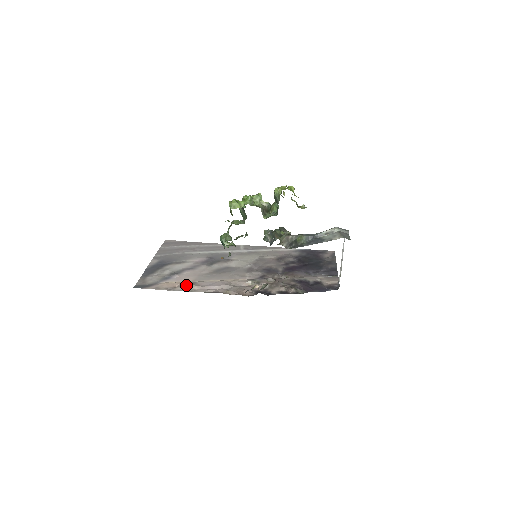
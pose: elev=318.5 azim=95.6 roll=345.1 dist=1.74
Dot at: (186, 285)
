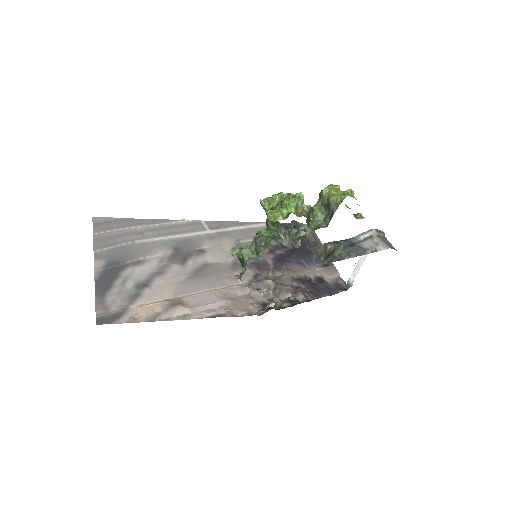
Dot at: (172, 308)
